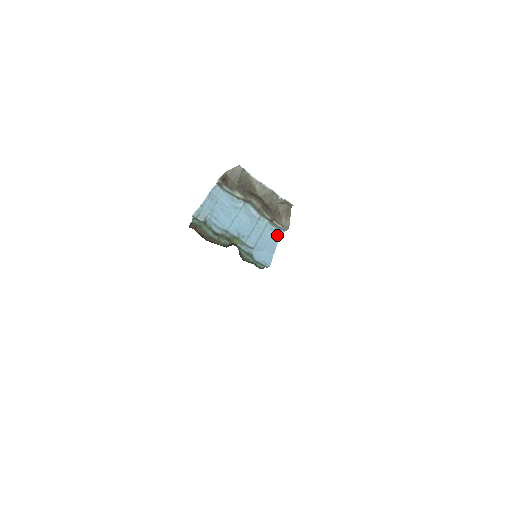
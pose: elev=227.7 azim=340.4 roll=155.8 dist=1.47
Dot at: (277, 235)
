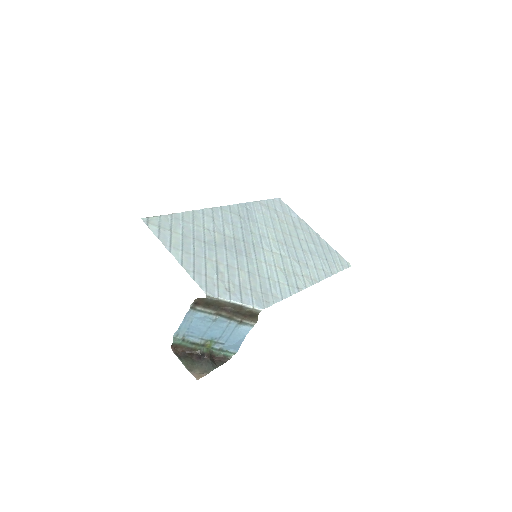
Dot at: (244, 333)
